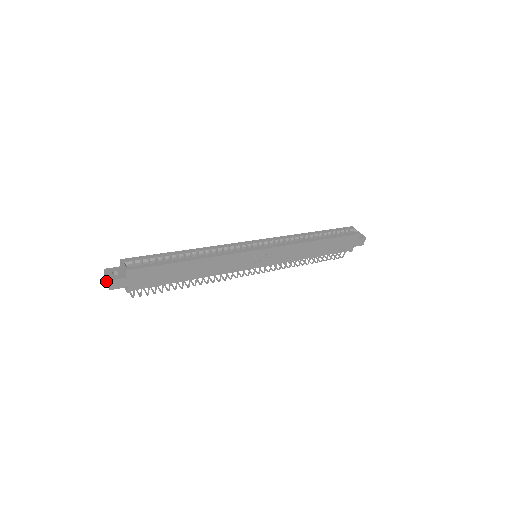
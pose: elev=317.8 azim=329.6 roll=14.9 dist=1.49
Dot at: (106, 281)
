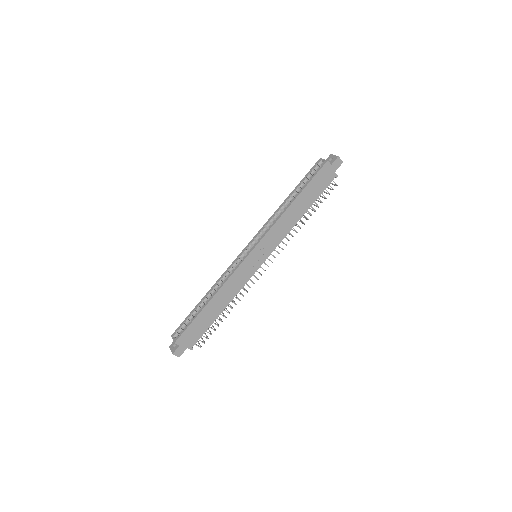
Dot at: occluded
